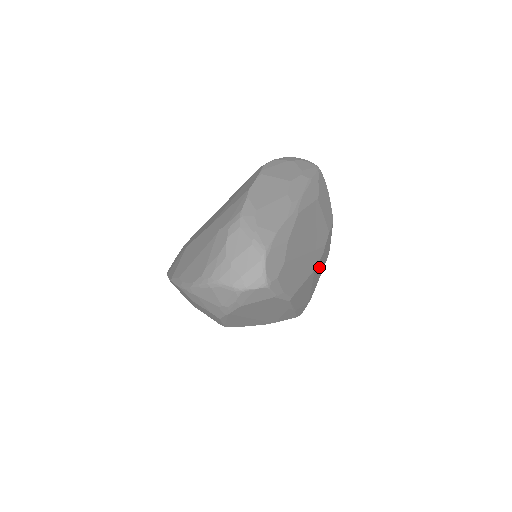
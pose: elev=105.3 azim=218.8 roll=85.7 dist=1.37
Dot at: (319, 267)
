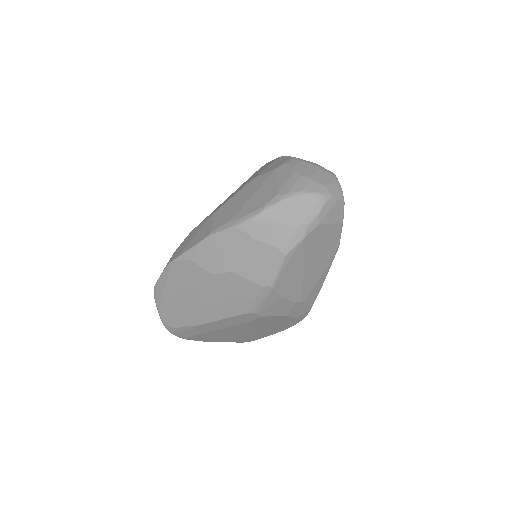
Dot at: occluded
